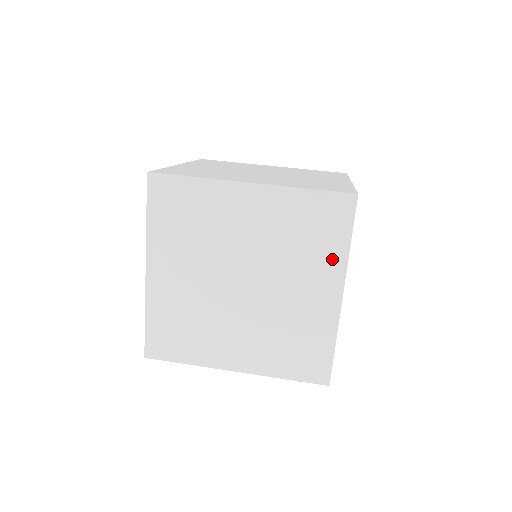
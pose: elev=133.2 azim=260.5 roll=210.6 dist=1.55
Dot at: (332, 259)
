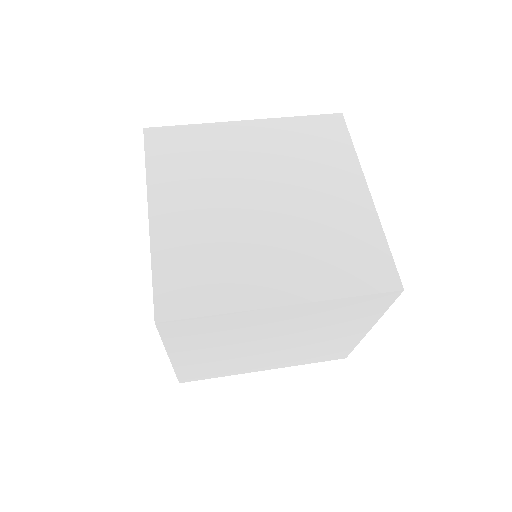
Dot at: (344, 163)
